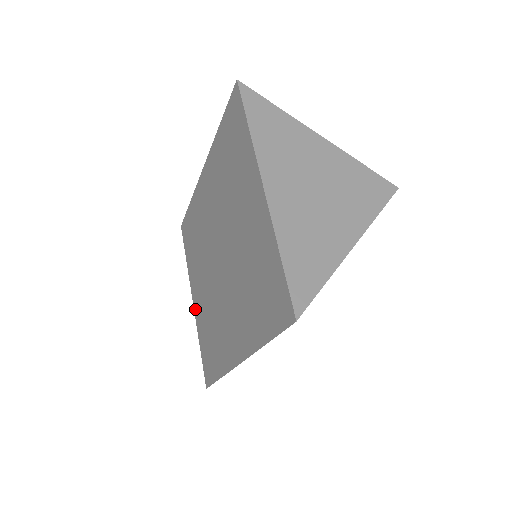
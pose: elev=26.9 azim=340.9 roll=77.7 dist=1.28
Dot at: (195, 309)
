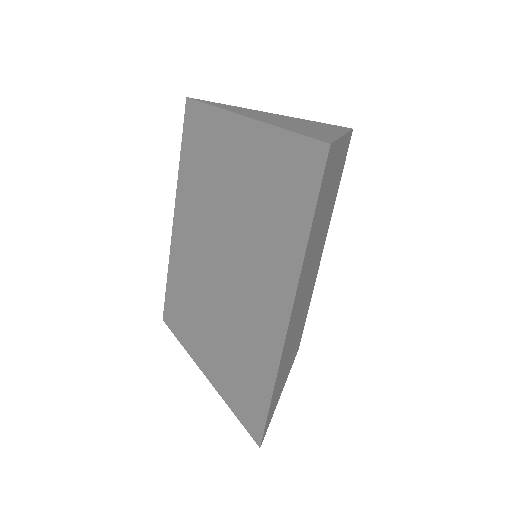
Dot at: (209, 374)
